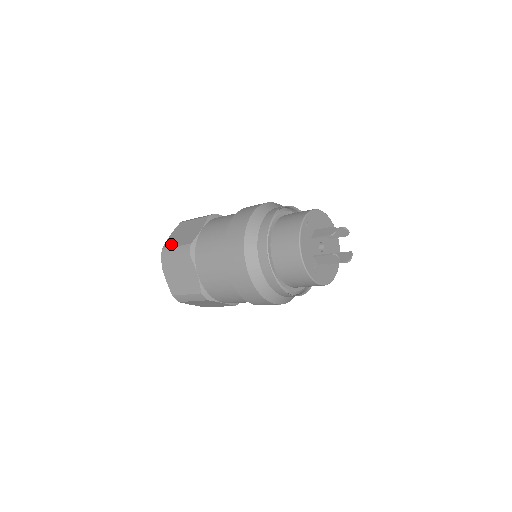
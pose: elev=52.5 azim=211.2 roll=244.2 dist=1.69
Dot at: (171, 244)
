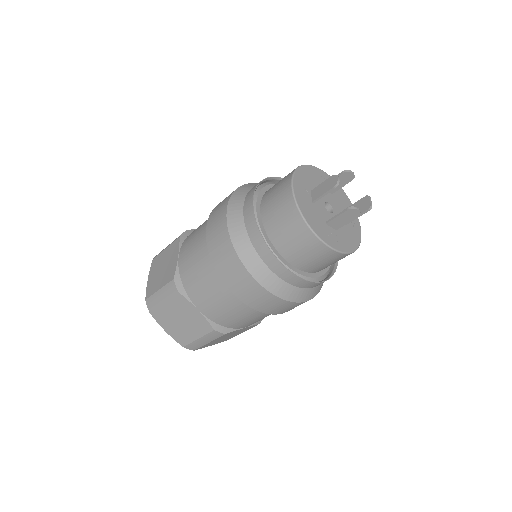
Dot at: (152, 290)
